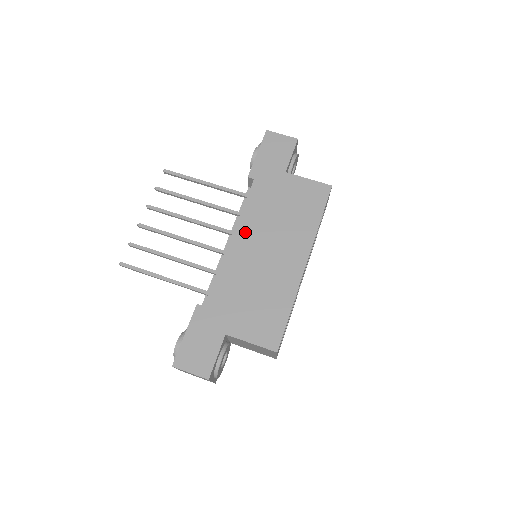
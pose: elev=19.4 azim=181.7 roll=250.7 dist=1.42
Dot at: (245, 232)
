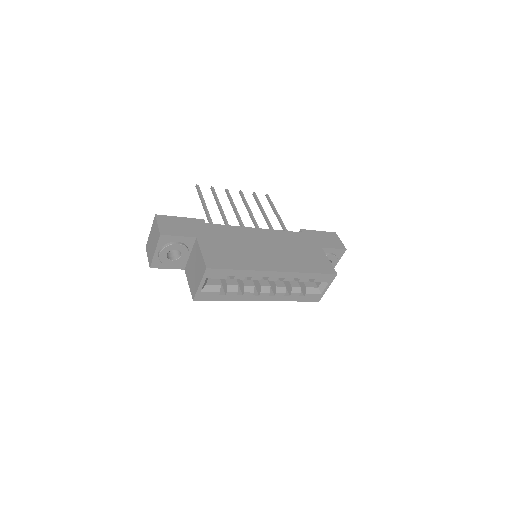
Dot at: (268, 234)
